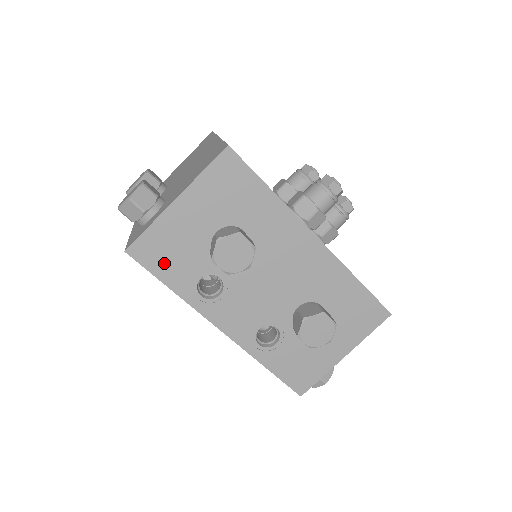
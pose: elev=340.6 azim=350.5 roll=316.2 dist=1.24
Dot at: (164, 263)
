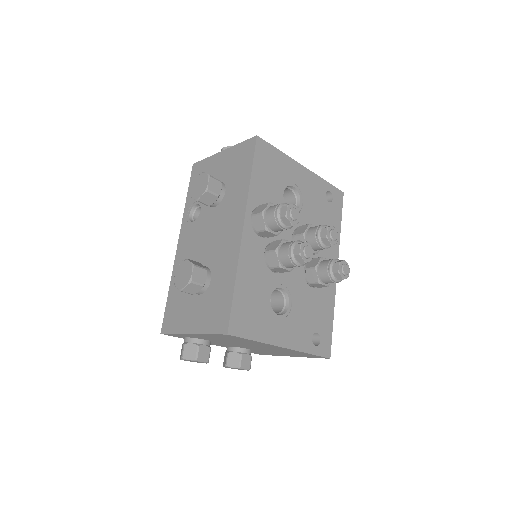
Dot at: occluded
